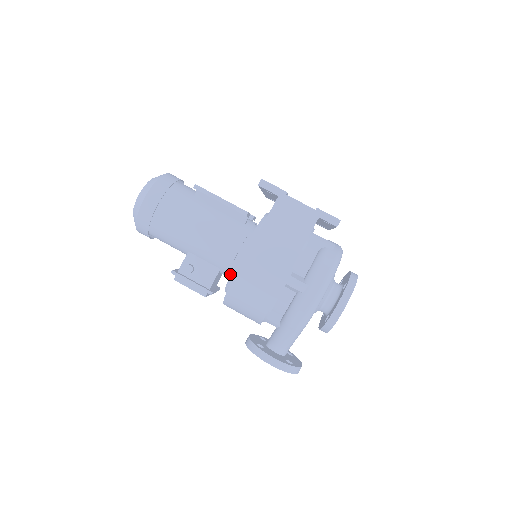
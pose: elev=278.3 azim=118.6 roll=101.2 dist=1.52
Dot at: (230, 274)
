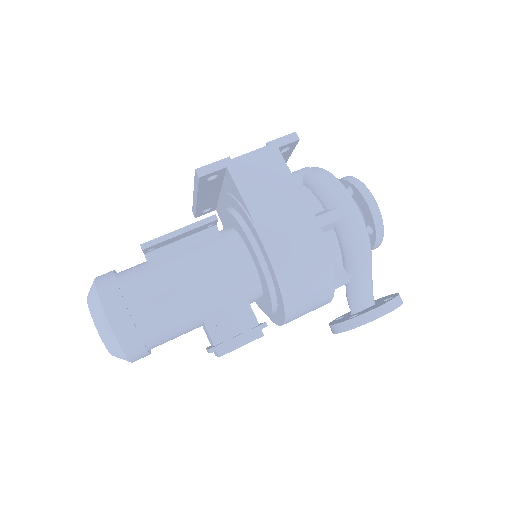
Dot at: (259, 291)
